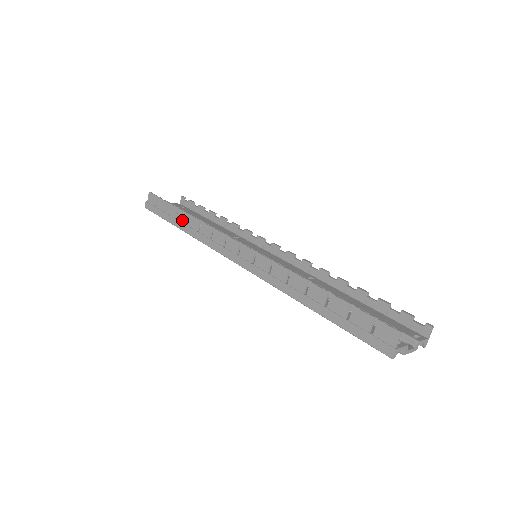
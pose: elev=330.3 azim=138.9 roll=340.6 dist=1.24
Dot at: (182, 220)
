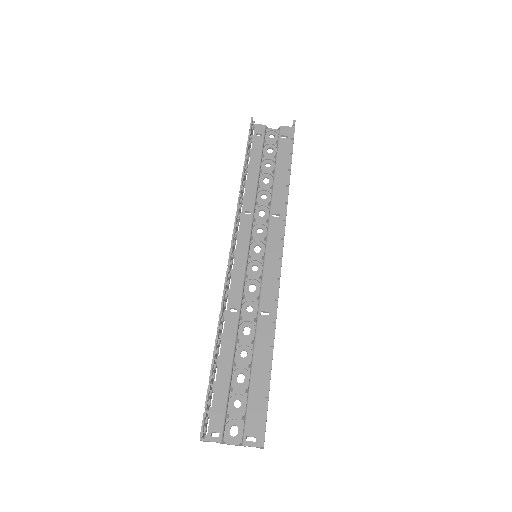
Dot at: occluded
